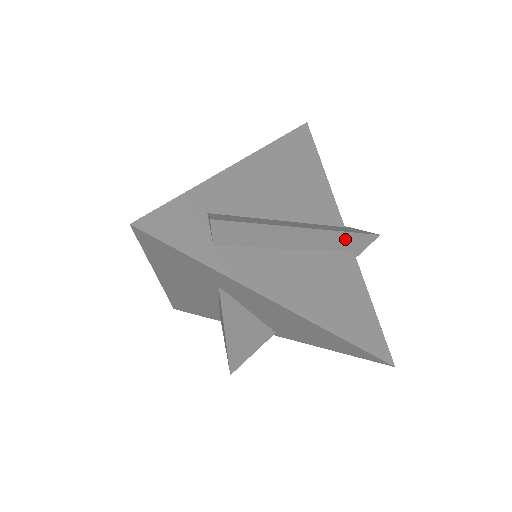
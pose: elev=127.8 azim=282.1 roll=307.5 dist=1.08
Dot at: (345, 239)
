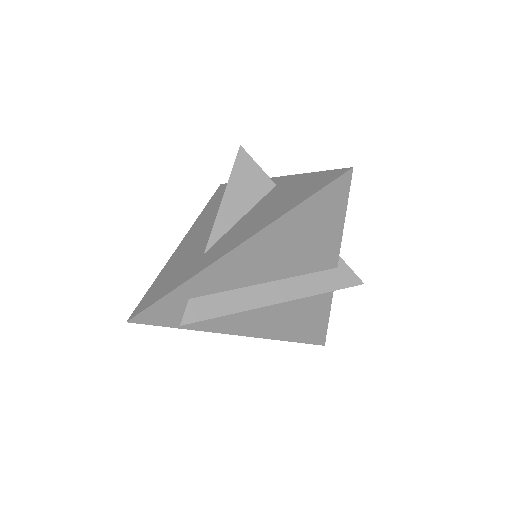
Dot at: occluded
